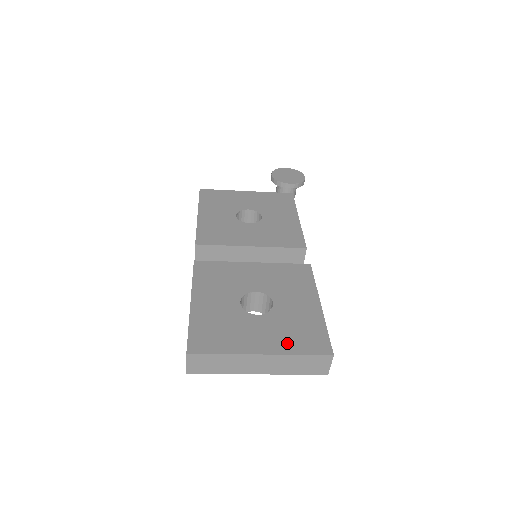
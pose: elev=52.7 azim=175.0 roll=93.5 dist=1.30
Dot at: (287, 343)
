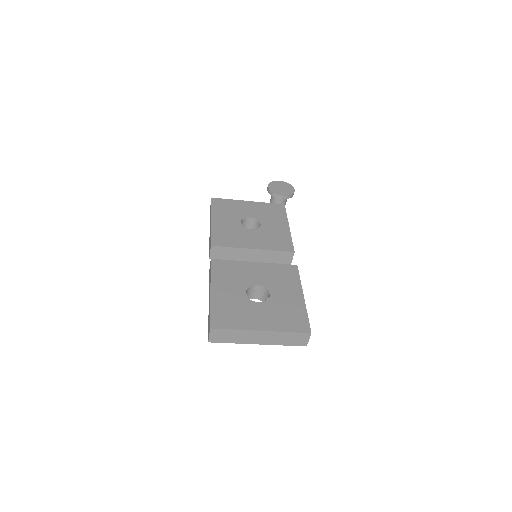
Dot at: (279, 323)
